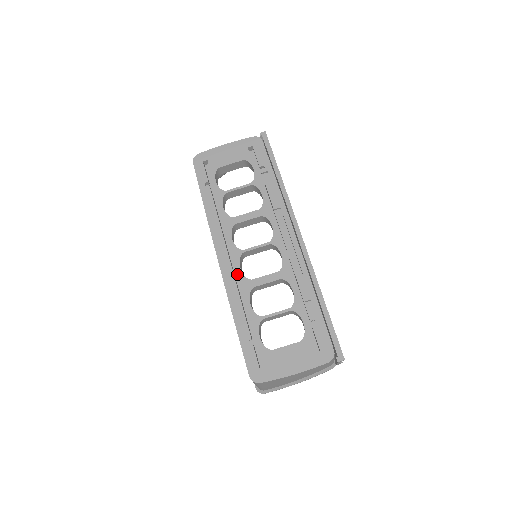
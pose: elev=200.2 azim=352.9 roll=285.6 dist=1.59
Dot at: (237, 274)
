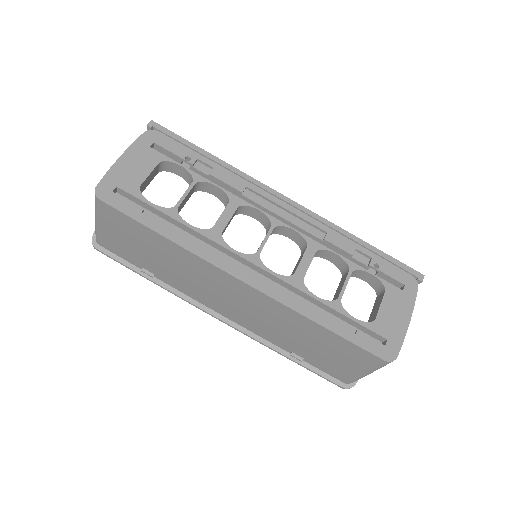
Dot at: occluded
